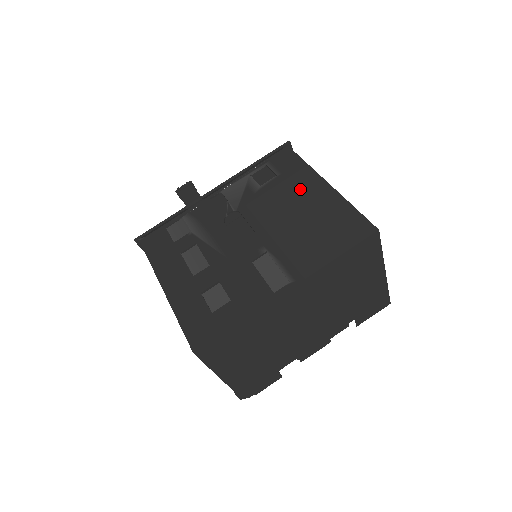
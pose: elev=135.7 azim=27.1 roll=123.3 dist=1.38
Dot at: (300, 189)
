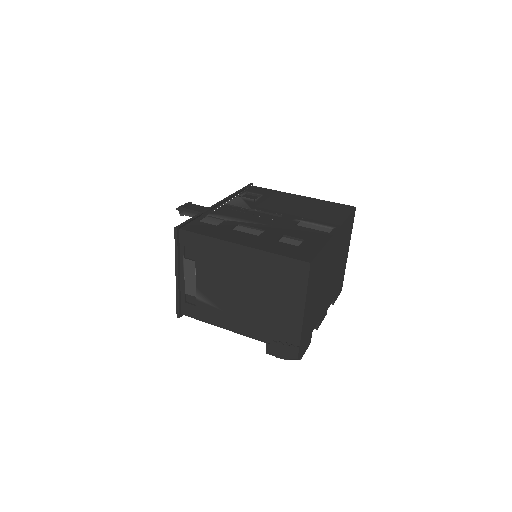
Dot at: (287, 199)
